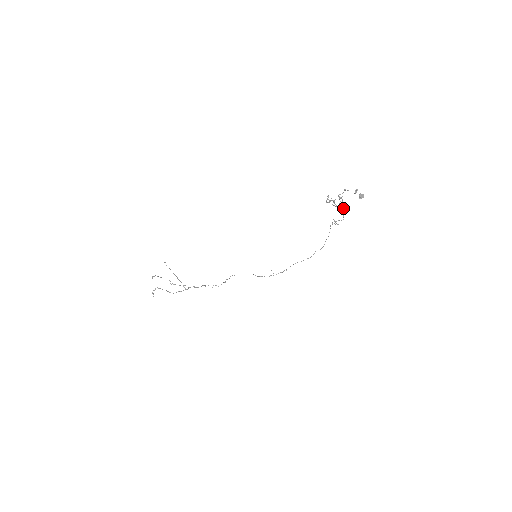
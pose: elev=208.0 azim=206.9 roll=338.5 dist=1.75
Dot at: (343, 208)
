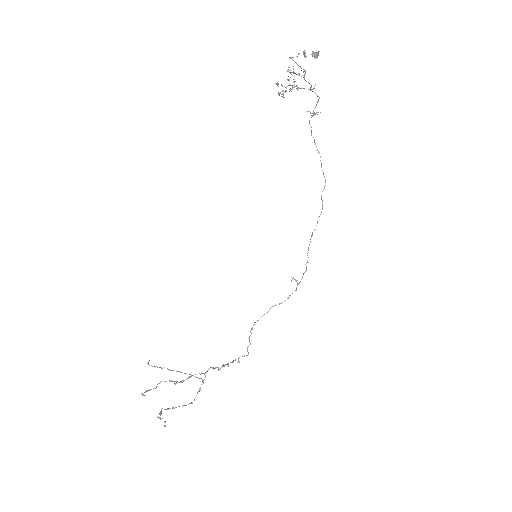
Dot at: occluded
